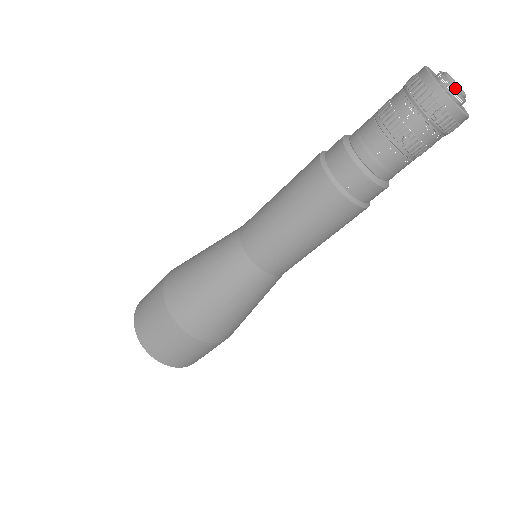
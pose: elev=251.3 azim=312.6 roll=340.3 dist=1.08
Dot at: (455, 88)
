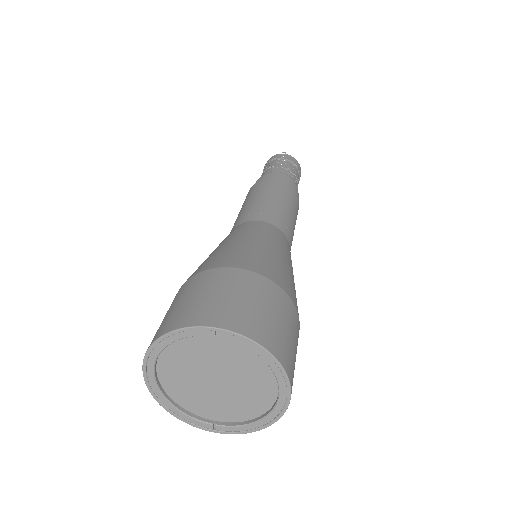
Dot at: occluded
